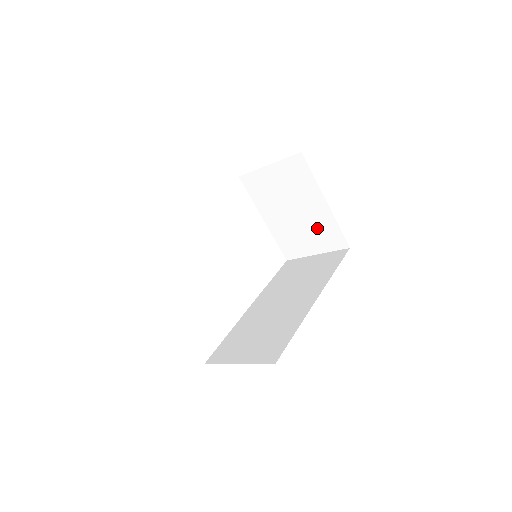
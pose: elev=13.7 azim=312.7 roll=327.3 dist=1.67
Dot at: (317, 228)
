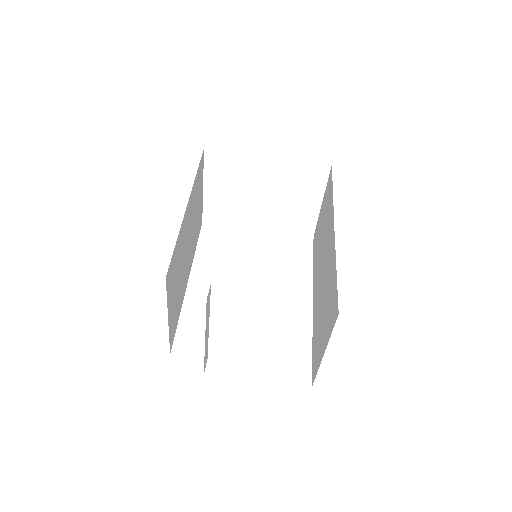
Dot at: (292, 184)
